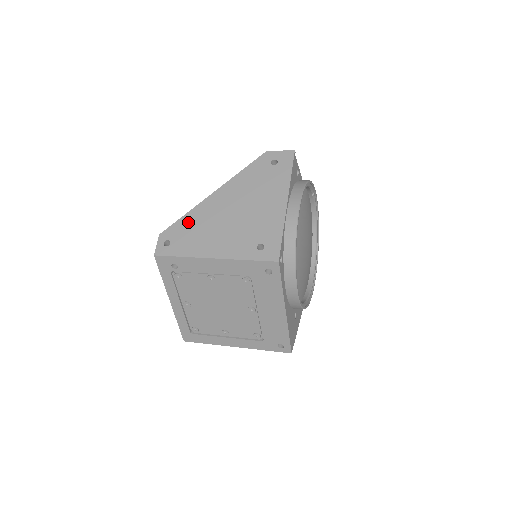
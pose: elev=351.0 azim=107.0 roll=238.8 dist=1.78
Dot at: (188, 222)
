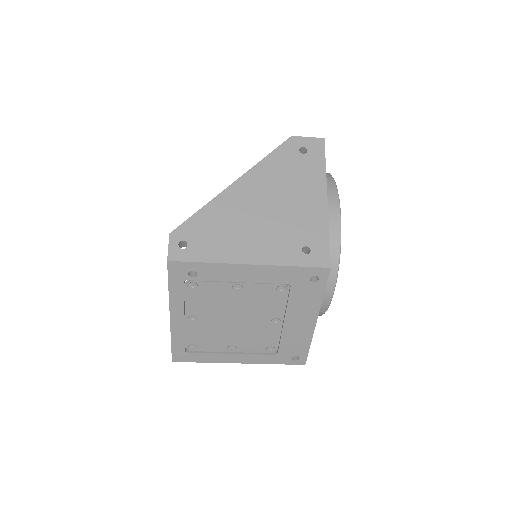
Dot at: (207, 218)
